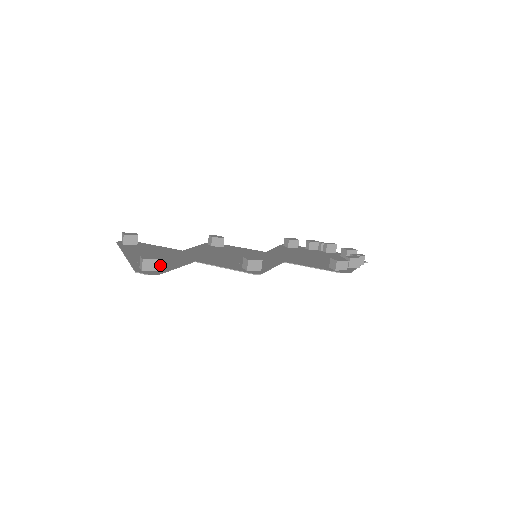
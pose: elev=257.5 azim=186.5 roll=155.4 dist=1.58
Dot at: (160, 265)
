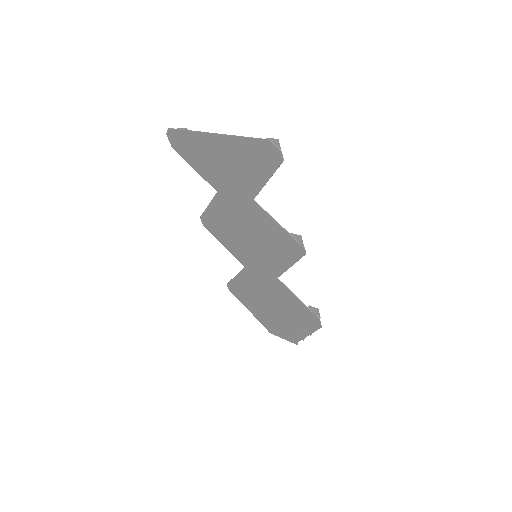
Dot at: (257, 165)
